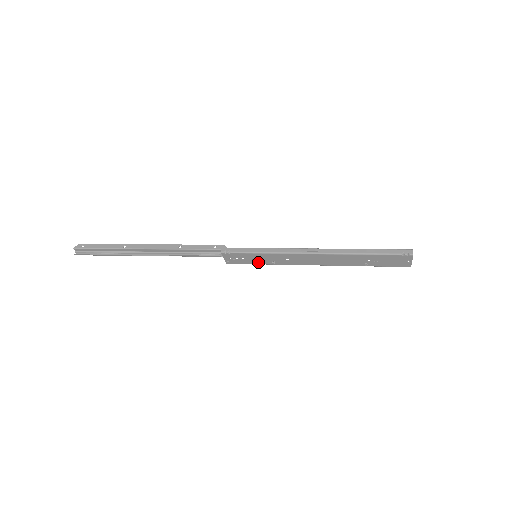
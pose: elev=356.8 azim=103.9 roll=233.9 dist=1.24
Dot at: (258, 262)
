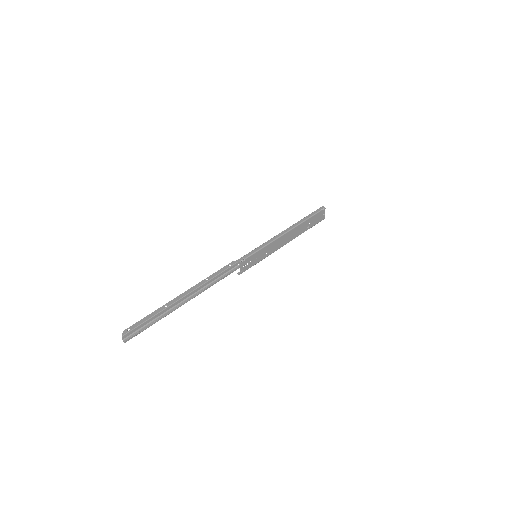
Dot at: (258, 260)
